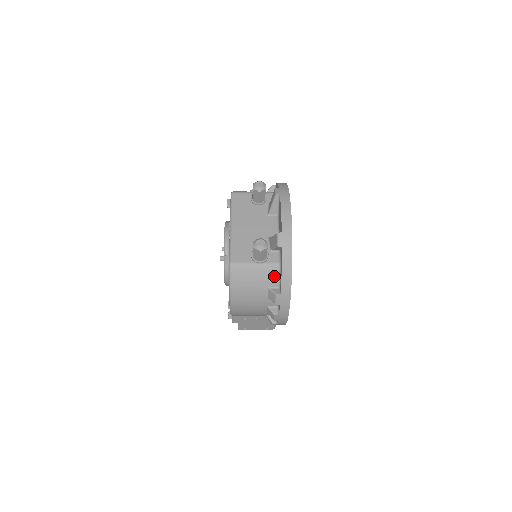
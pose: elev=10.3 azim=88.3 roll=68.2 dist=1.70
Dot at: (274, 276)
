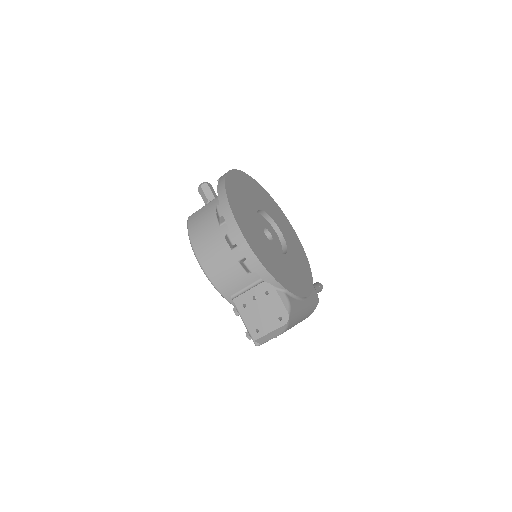
Dot at: occluded
